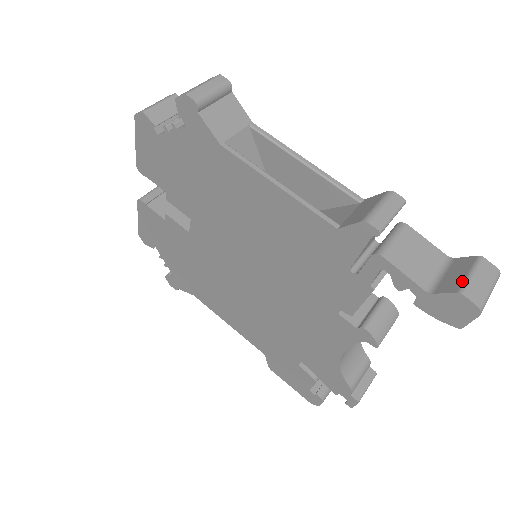
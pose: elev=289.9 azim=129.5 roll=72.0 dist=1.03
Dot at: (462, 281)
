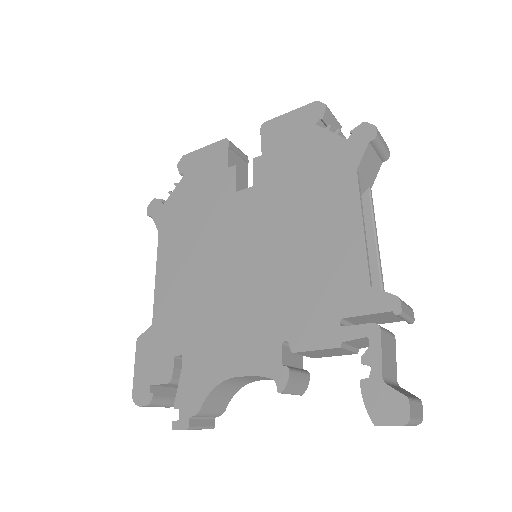
Dot at: (410, 396)
